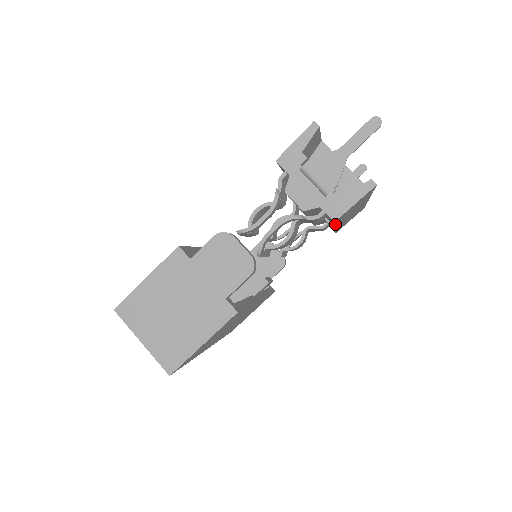
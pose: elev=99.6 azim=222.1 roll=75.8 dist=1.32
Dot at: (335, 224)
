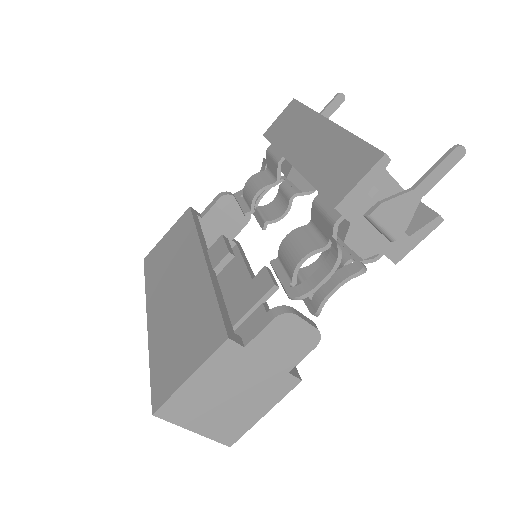
Dot at: occluded
